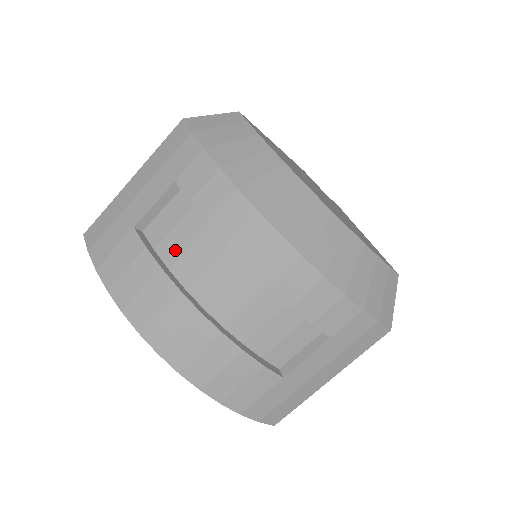
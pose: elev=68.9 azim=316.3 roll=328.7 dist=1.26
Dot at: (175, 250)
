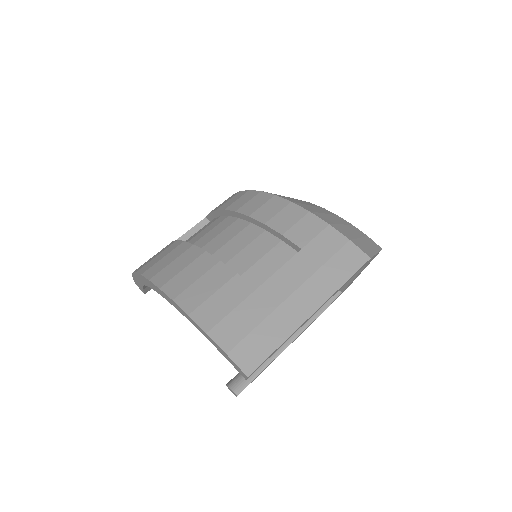
Dot at: occluded
